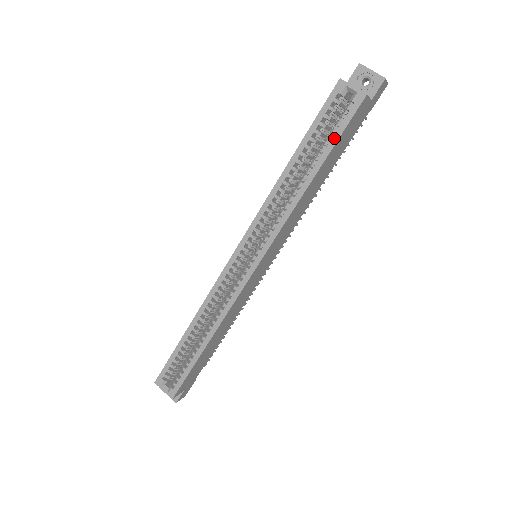
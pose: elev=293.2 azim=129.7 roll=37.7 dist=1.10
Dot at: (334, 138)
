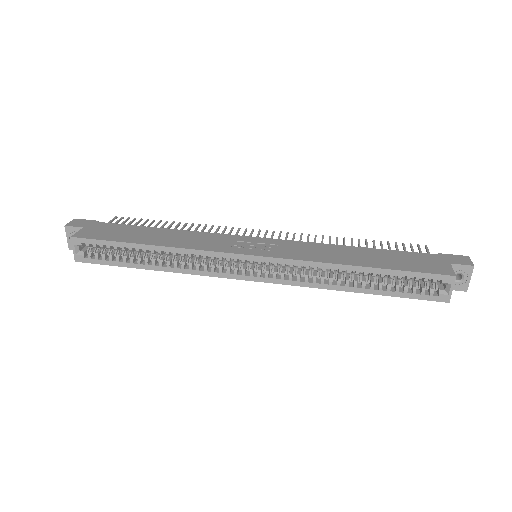
Dot at: (401, 294)
